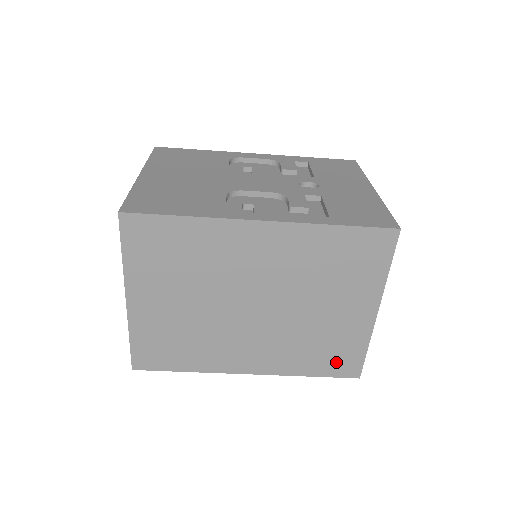
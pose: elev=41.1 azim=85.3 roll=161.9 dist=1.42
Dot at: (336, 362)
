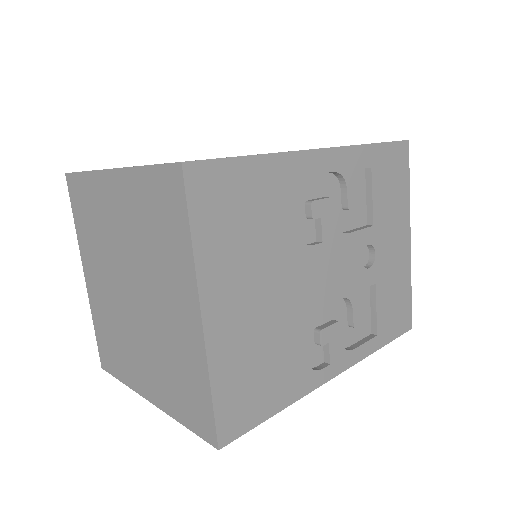
Dot at: occluded
